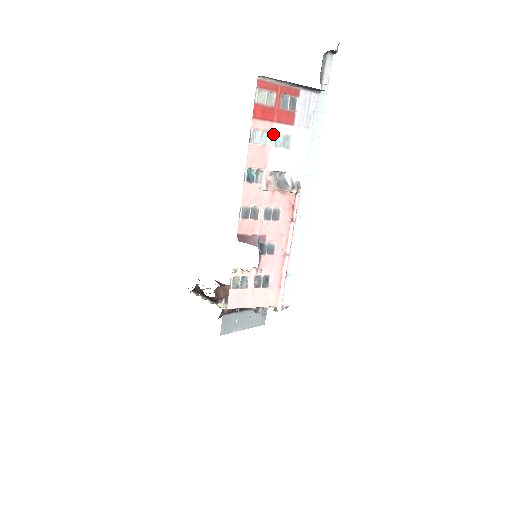
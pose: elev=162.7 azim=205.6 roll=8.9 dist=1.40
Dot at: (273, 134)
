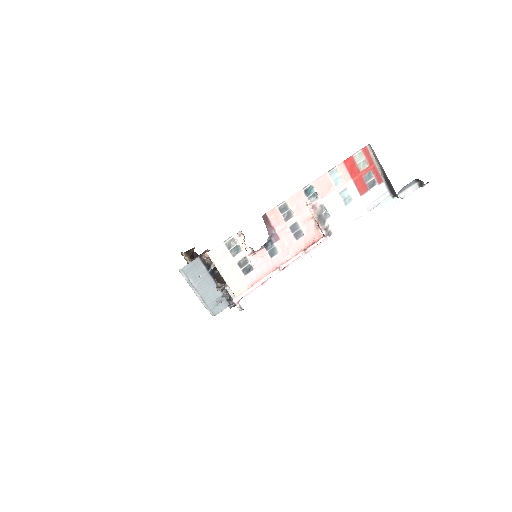
Dot at: (345, 185)
